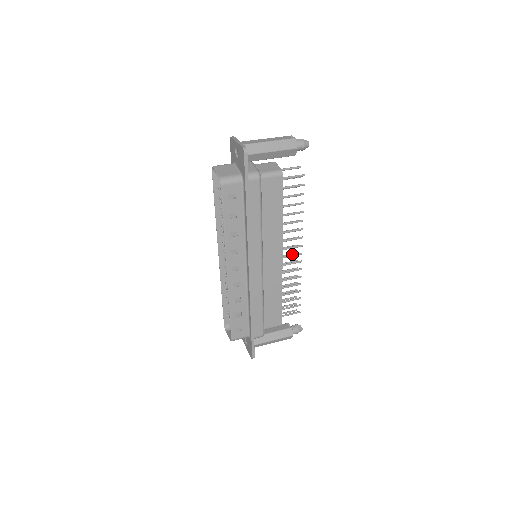
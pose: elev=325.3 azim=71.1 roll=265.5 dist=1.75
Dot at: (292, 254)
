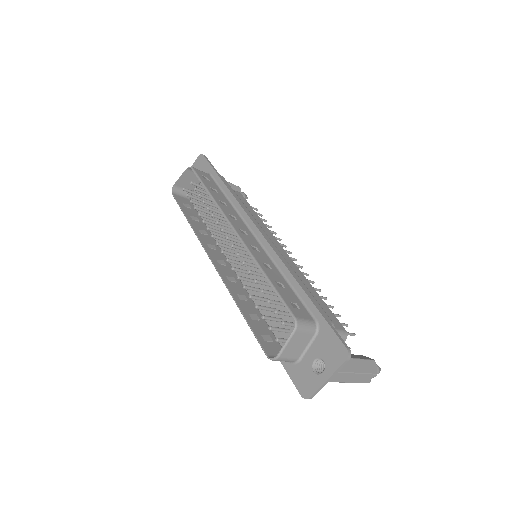
Dot at: occluded
